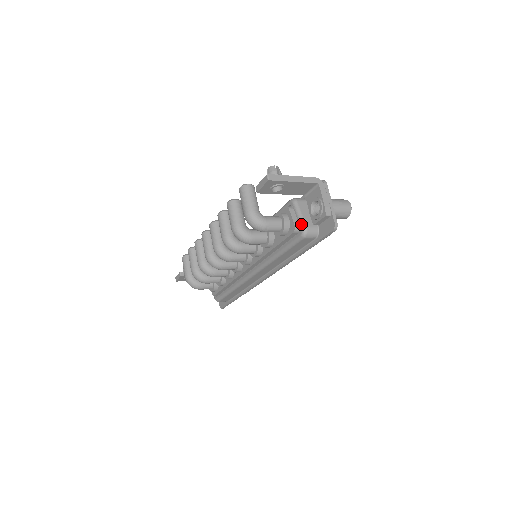
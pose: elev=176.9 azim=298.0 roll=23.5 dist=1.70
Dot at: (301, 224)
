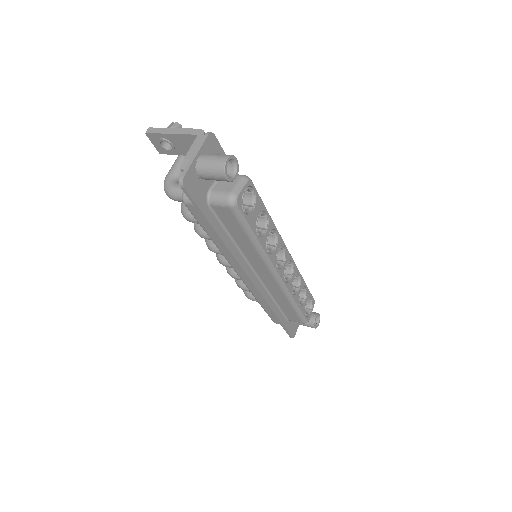
Dot at: occluded
